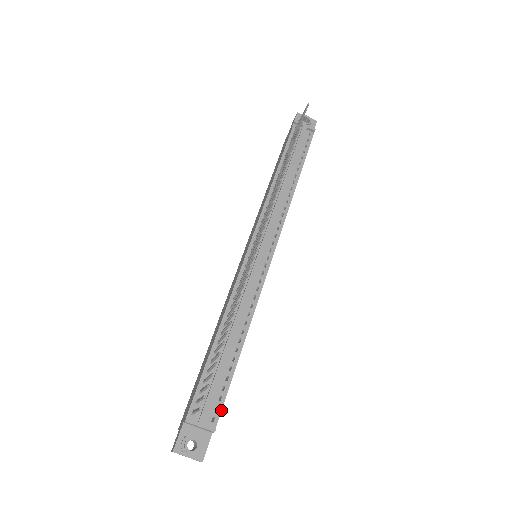
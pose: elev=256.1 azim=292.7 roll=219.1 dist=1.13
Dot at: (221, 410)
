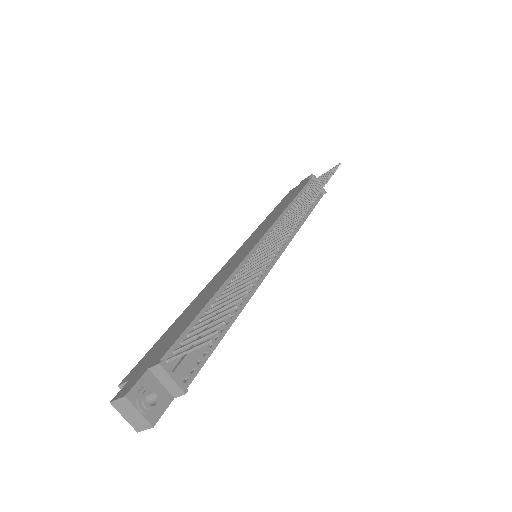
Dot at: (196, 375)
